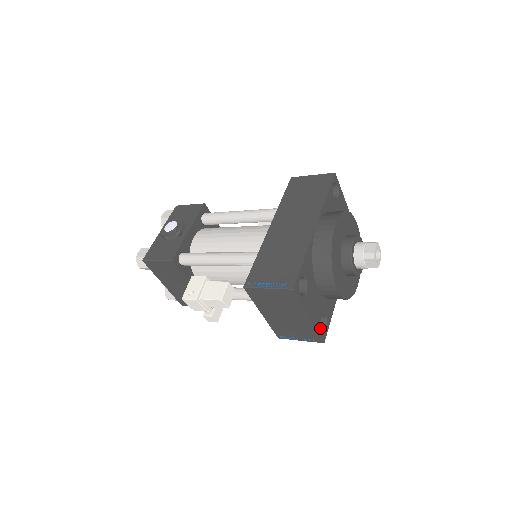
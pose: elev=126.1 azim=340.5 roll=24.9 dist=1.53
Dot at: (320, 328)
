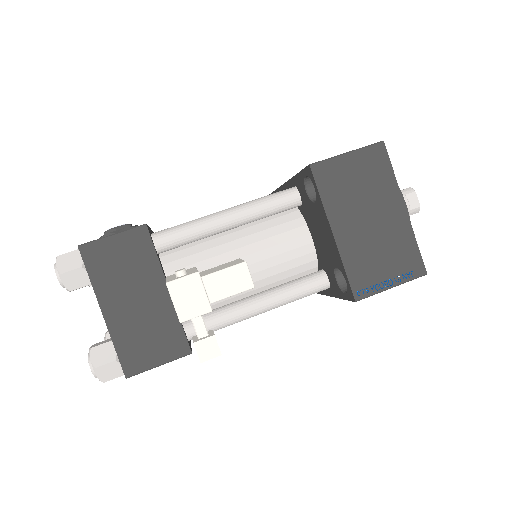
Dot at: occluded
